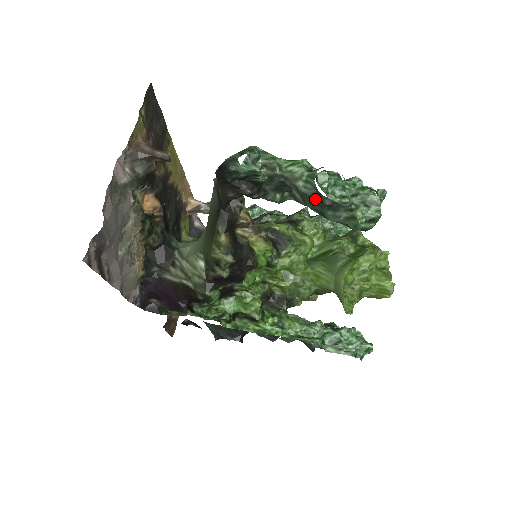
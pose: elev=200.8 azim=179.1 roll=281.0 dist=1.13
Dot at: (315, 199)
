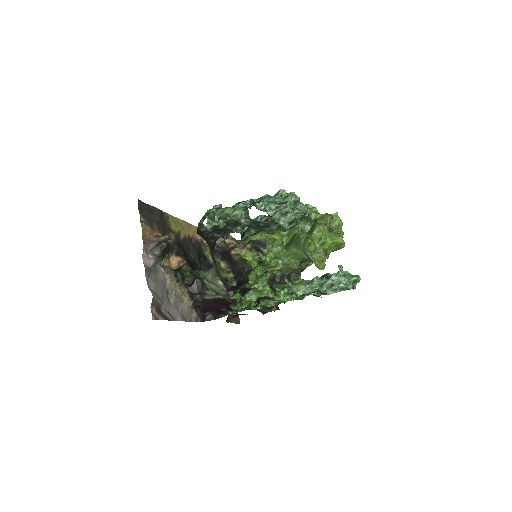
Dot at: (255, 226)
